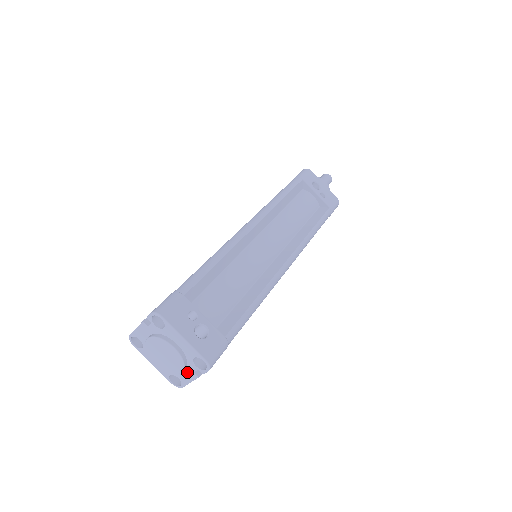
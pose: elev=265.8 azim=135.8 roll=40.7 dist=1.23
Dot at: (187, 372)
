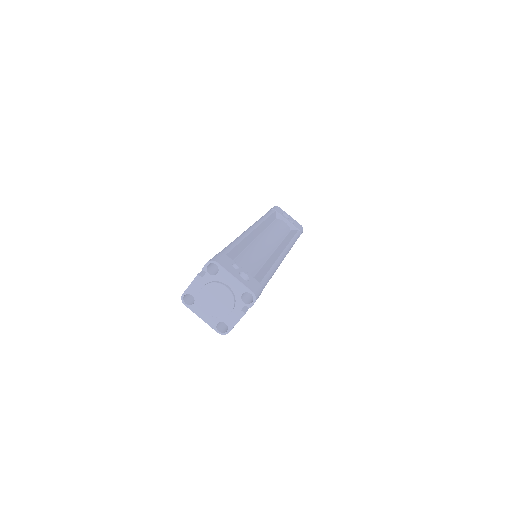
Dot at: (234, 313)
